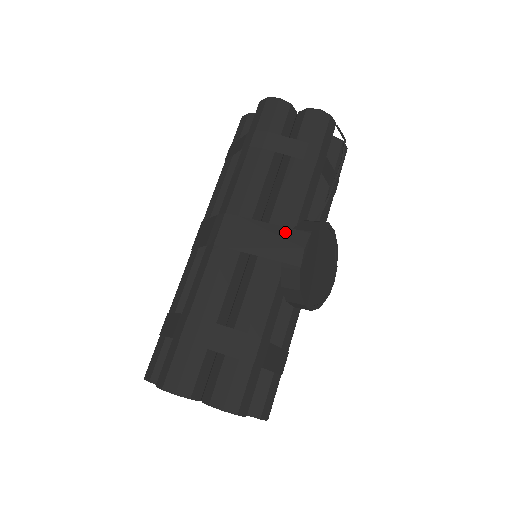
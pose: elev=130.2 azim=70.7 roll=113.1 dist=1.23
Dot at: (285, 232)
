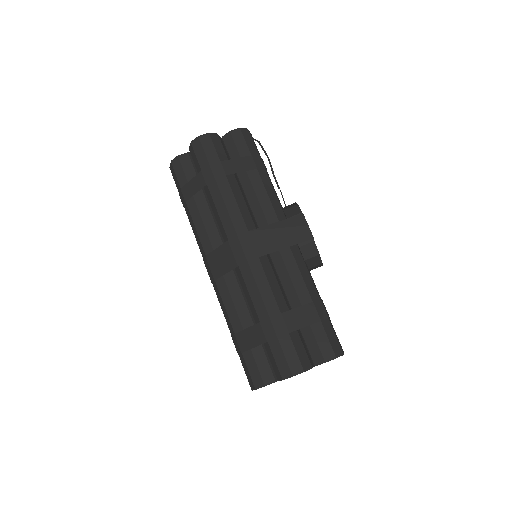
Dot at: (288, 223)
